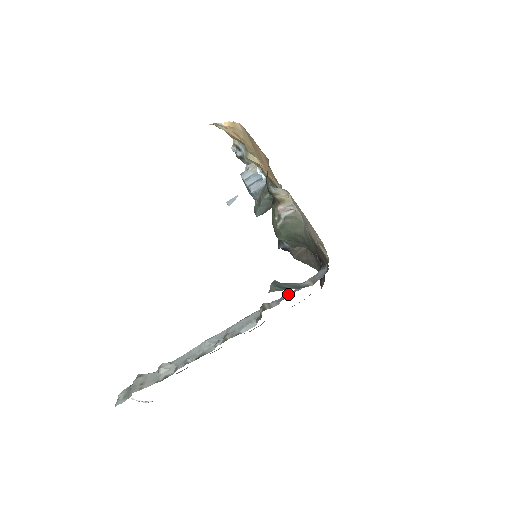
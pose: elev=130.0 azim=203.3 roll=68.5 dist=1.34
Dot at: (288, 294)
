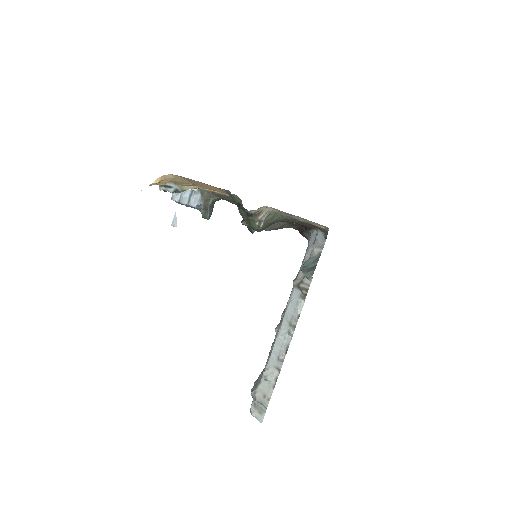
Dot at: occluded
